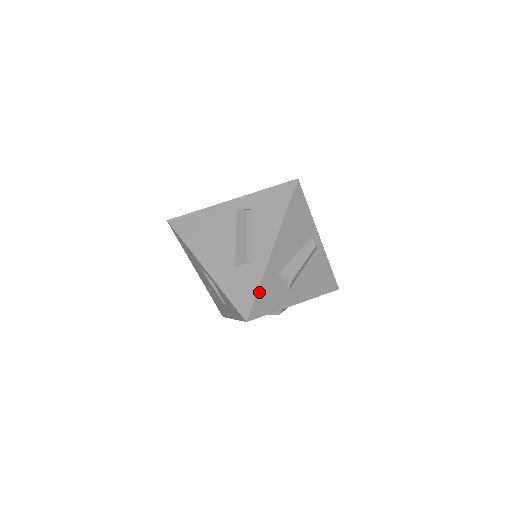
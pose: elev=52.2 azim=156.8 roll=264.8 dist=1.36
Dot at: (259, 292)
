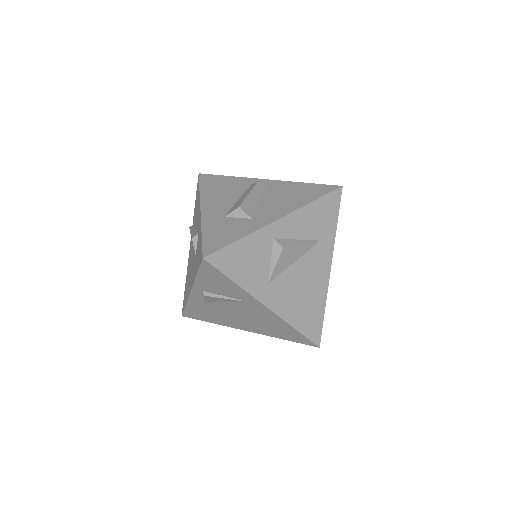
Dot at: (205, 236)
